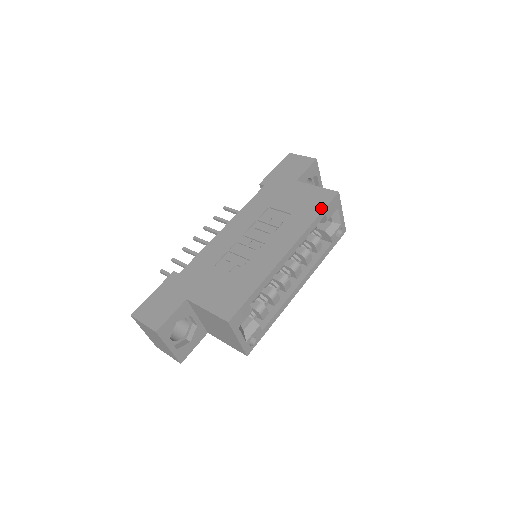
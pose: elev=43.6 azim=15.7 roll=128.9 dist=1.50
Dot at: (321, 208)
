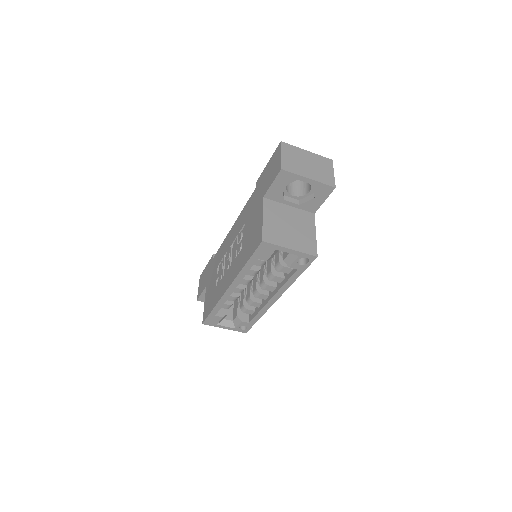
Dot at: (250, 254)
